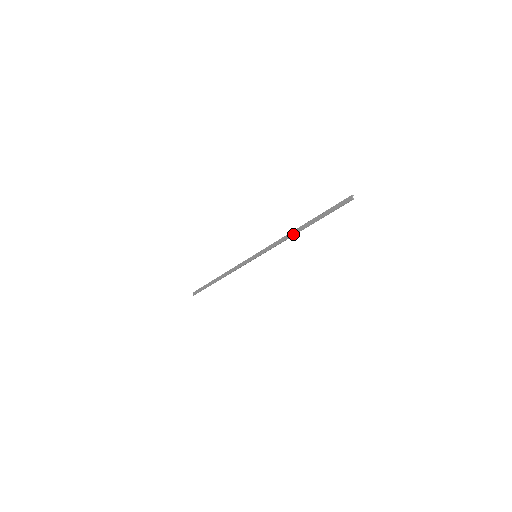
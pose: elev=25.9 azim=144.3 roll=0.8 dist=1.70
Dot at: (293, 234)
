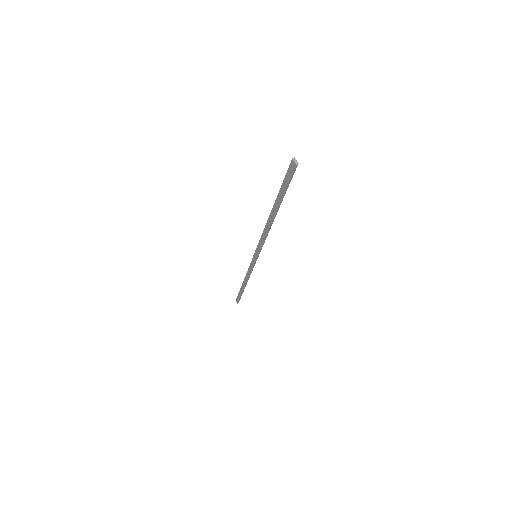
Dot at: (269, 226)
